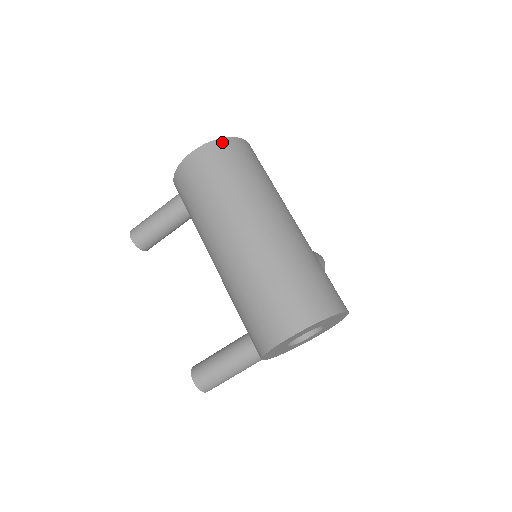
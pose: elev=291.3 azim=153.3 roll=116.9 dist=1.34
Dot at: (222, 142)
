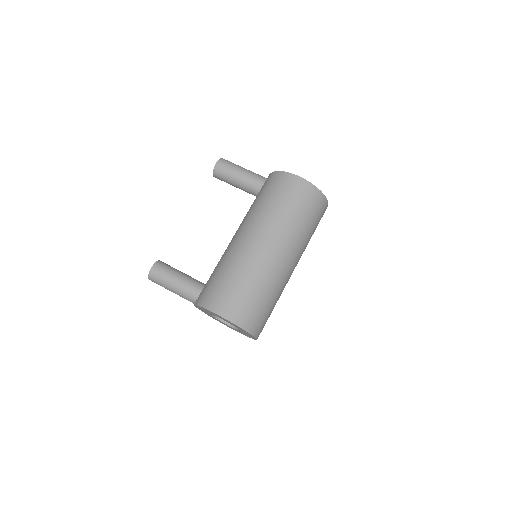
Dot at: (318, 193)
